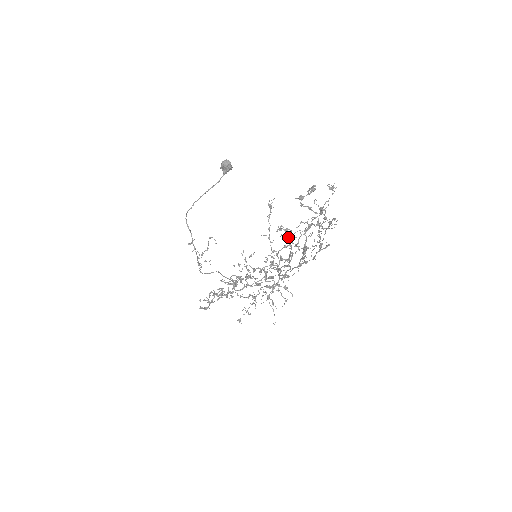
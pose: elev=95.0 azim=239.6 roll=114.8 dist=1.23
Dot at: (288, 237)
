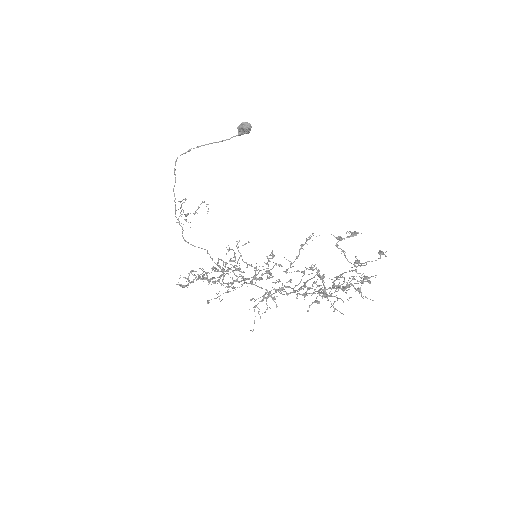
Dot at: occluded
